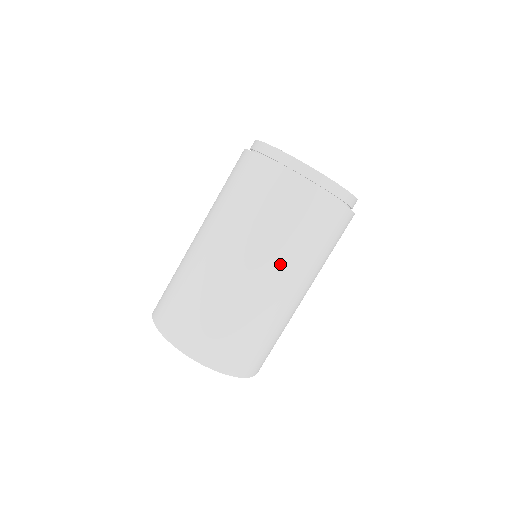
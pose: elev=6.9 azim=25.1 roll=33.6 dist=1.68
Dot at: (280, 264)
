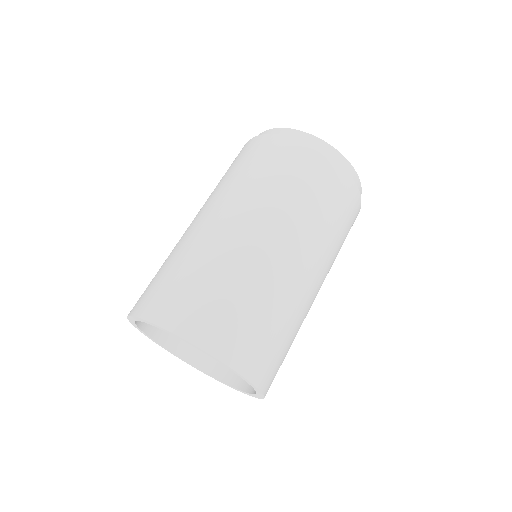
Dot at: (266, 210)
